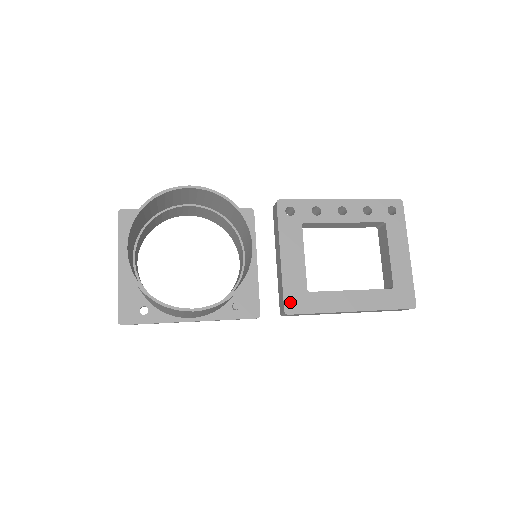
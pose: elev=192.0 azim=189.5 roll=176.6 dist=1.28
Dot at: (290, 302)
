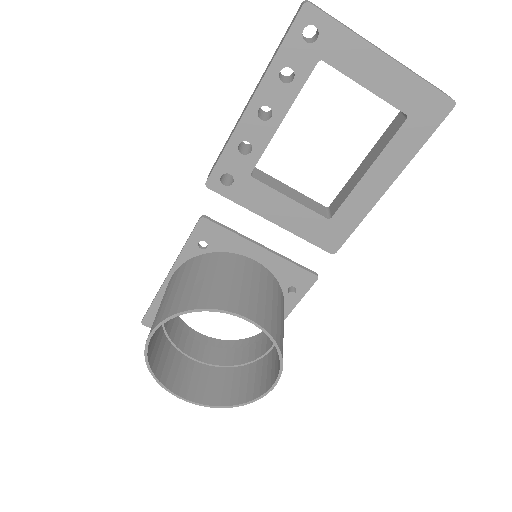
Dot at: (326, 243)
